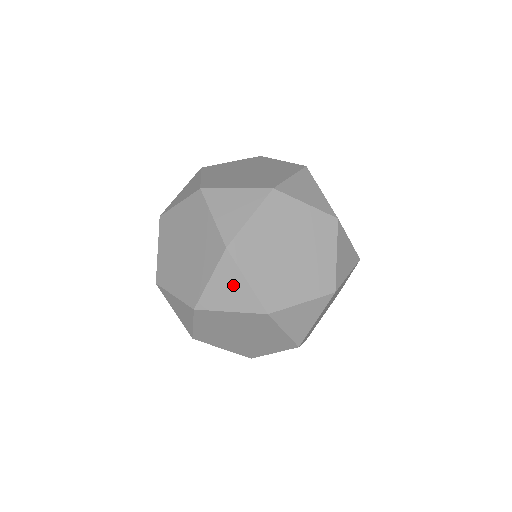
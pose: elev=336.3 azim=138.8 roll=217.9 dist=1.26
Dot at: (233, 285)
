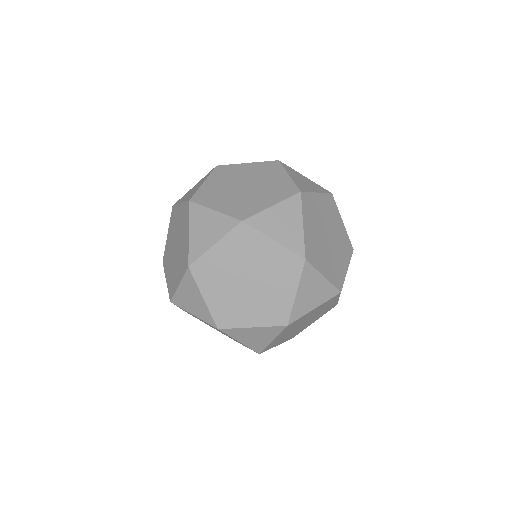
Dot at: (194, 297)
